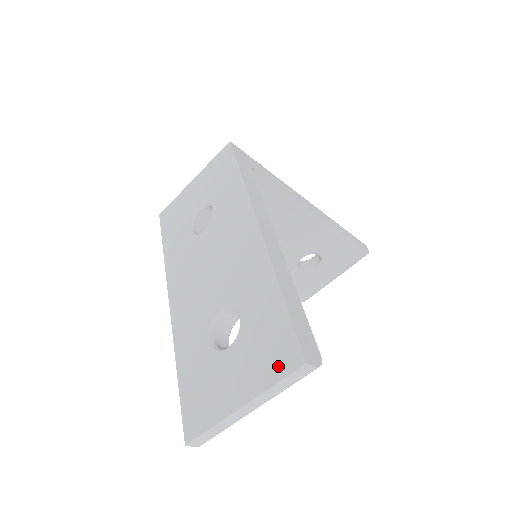
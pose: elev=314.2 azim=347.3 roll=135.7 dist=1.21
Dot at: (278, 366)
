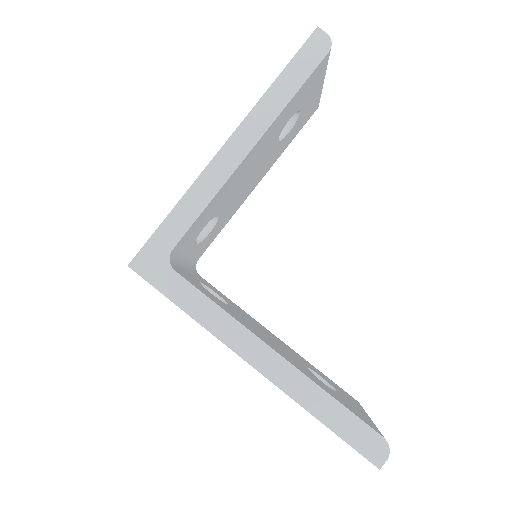
Dot at: occluded
